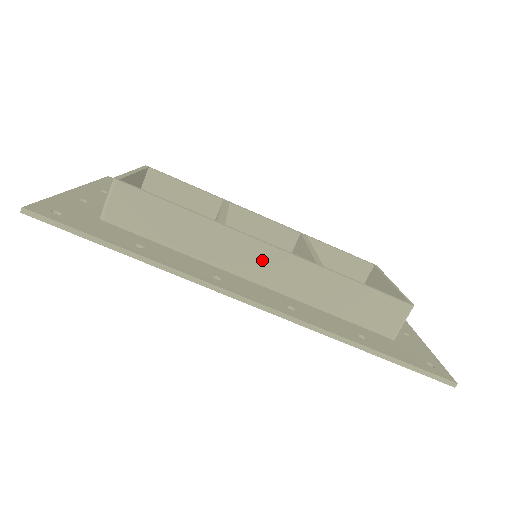
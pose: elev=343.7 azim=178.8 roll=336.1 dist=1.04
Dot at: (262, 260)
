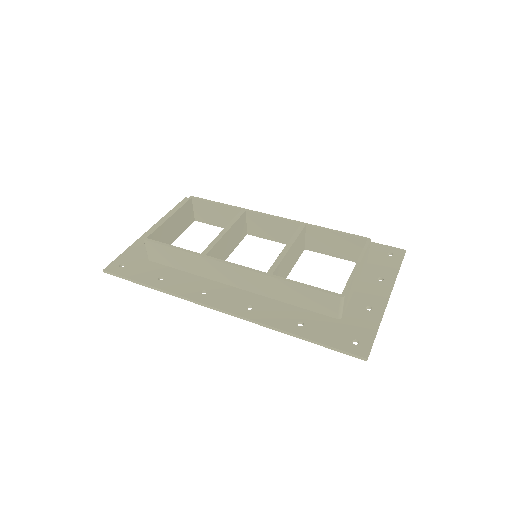
Dot at: (233, 274)
